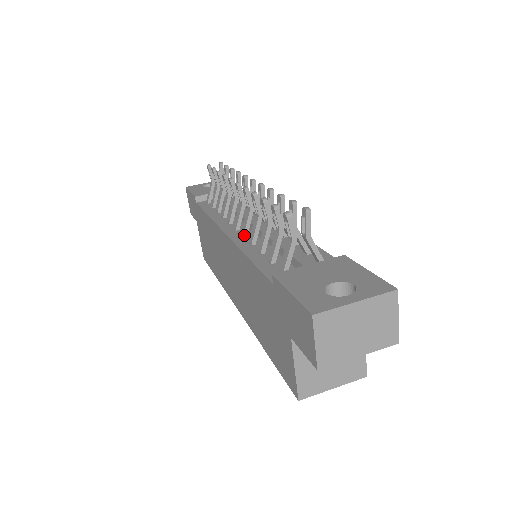
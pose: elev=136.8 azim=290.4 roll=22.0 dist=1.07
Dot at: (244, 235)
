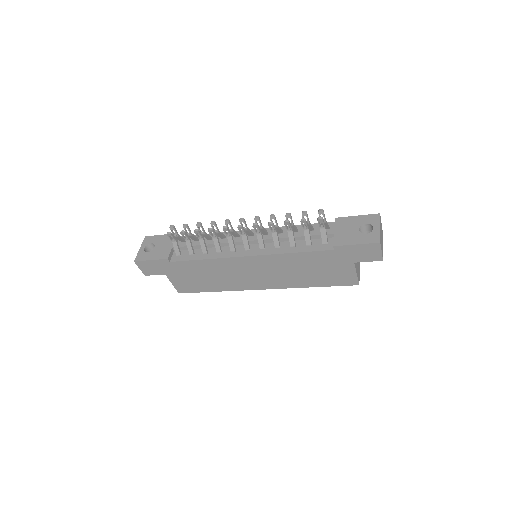
Dot at: (264, 248)
